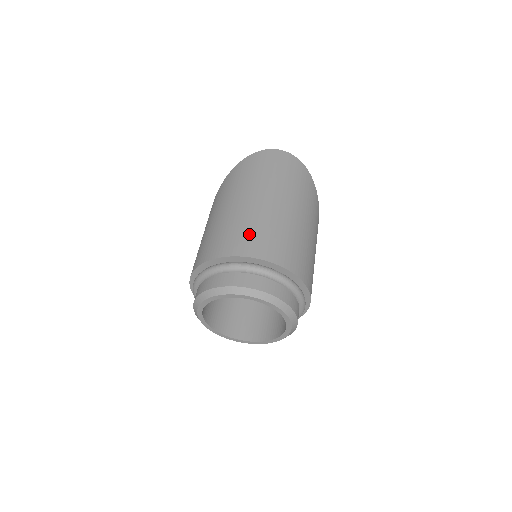
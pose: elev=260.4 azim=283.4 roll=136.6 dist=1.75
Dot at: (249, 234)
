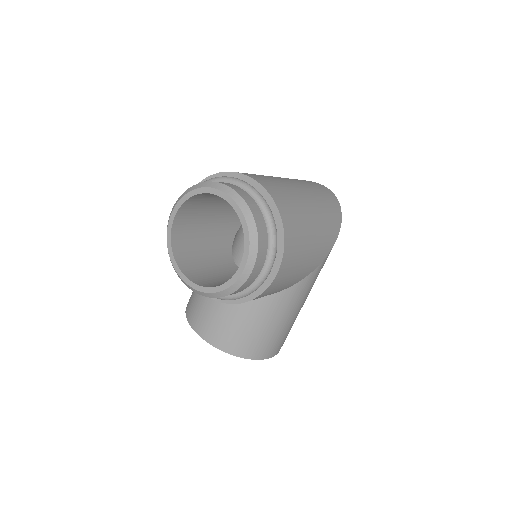
Dot at: occluded
